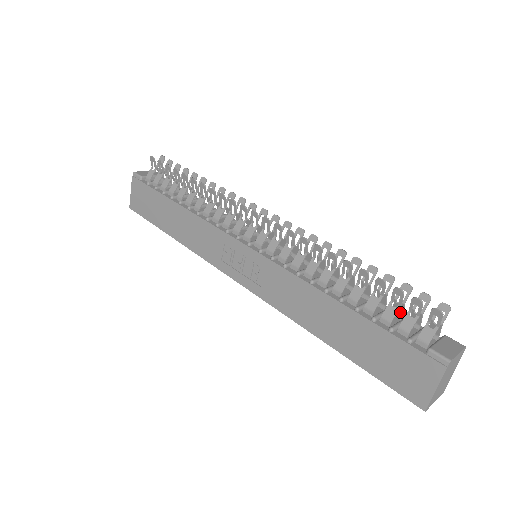
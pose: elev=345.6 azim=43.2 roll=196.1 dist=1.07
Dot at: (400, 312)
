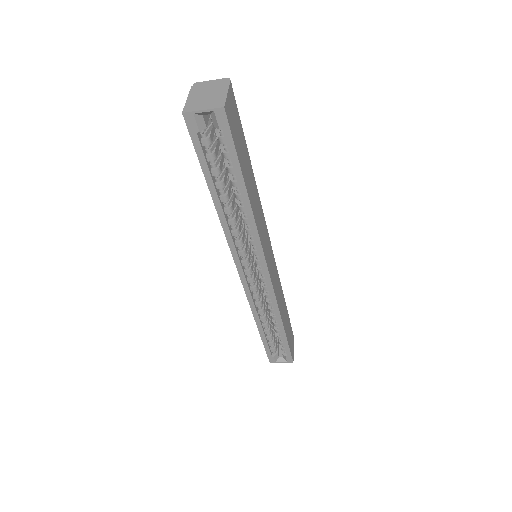
Dot at: occluded
